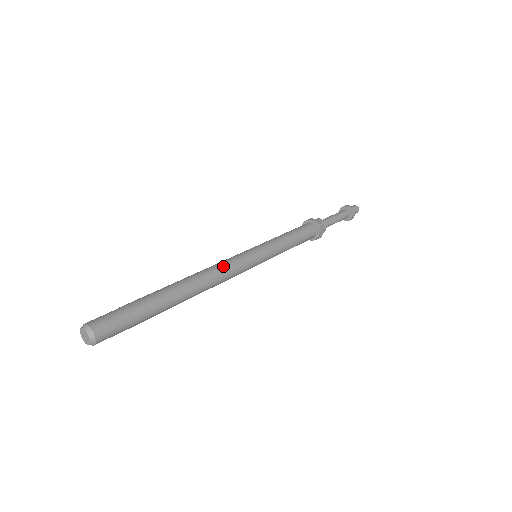
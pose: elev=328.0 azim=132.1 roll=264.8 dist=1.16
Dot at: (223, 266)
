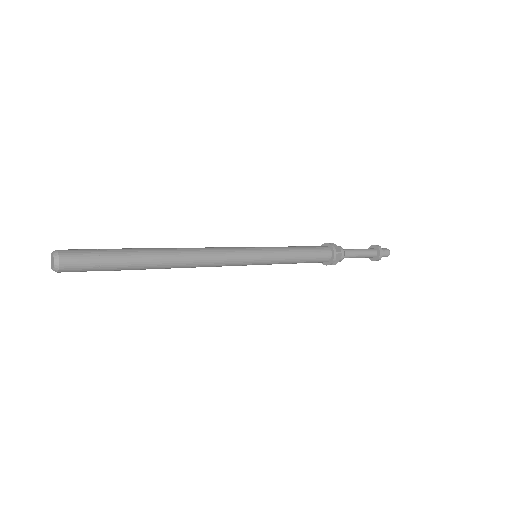
Dot at: (216, 252)
